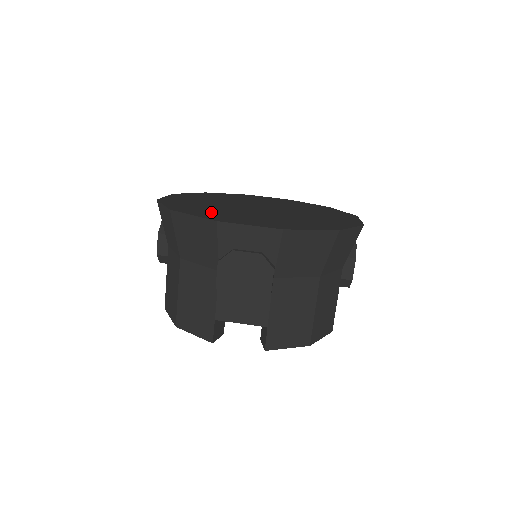
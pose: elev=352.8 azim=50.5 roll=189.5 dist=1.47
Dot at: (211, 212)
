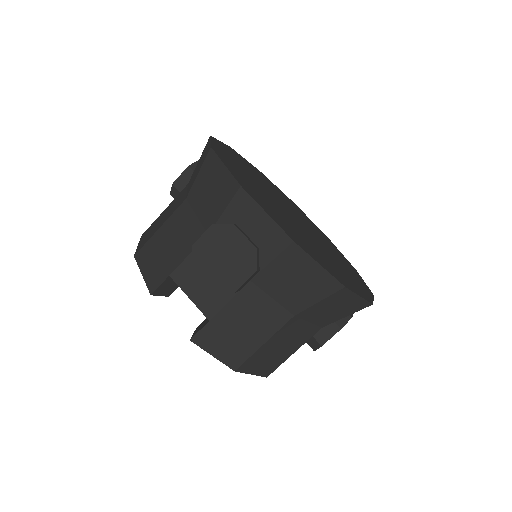
Dot at: (245, 179)
